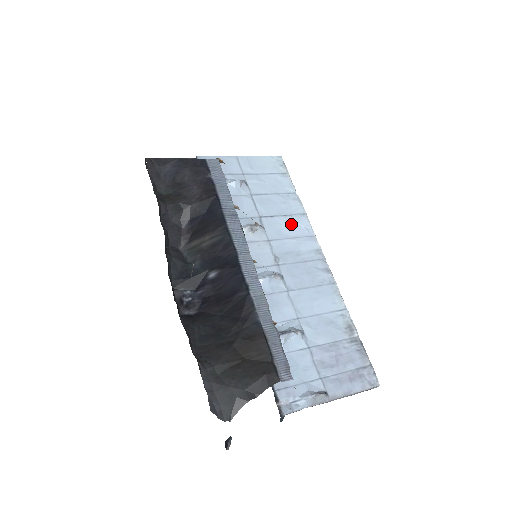
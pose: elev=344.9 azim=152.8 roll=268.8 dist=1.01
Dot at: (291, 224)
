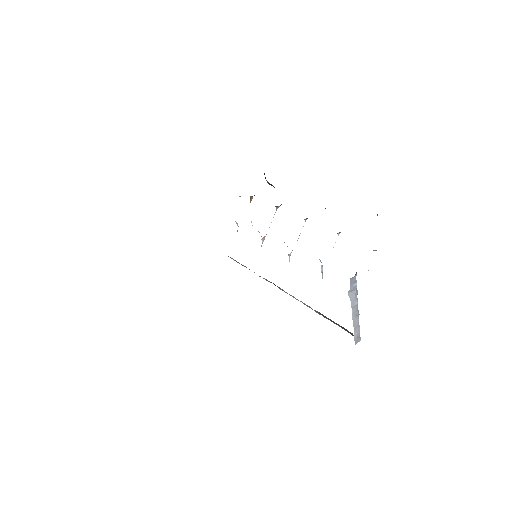
Dot at: occluded
